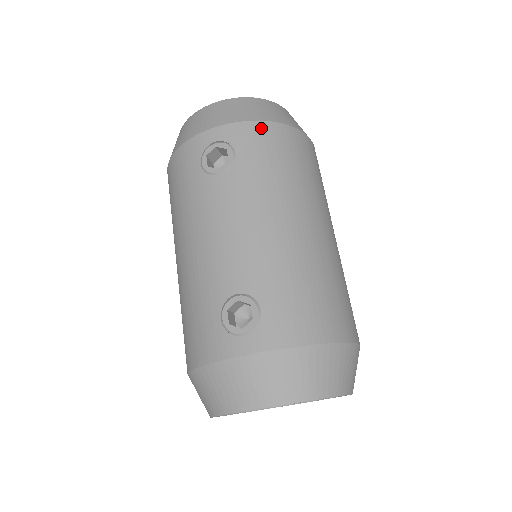
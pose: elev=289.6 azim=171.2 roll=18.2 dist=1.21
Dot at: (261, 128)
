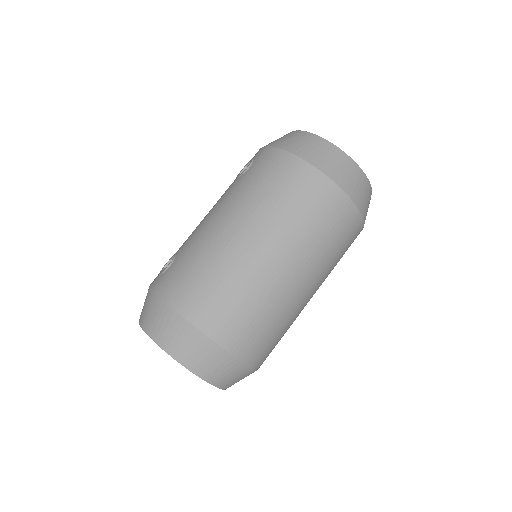
Dot at: (275, 154)
